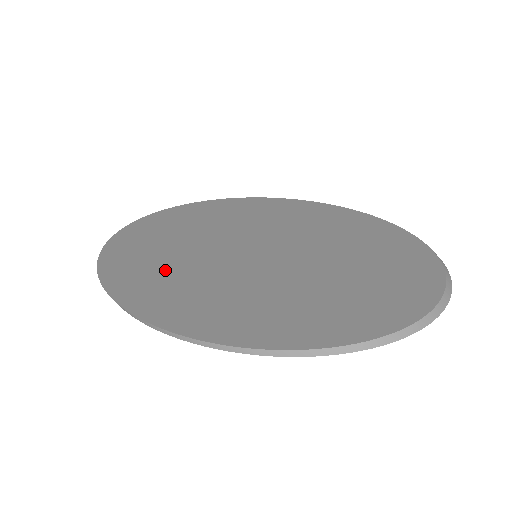
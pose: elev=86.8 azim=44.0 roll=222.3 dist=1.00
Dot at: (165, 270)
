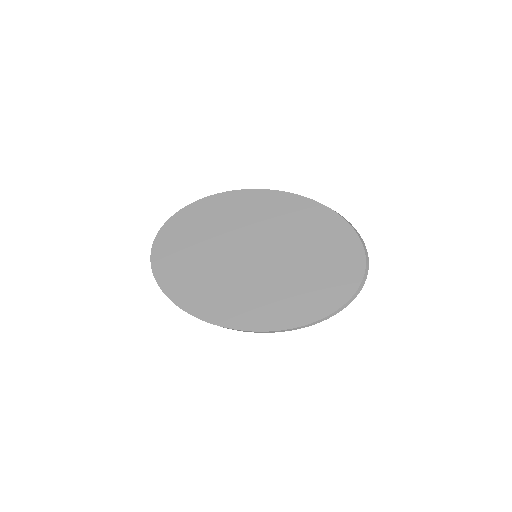
Dot at: (208, 283)
